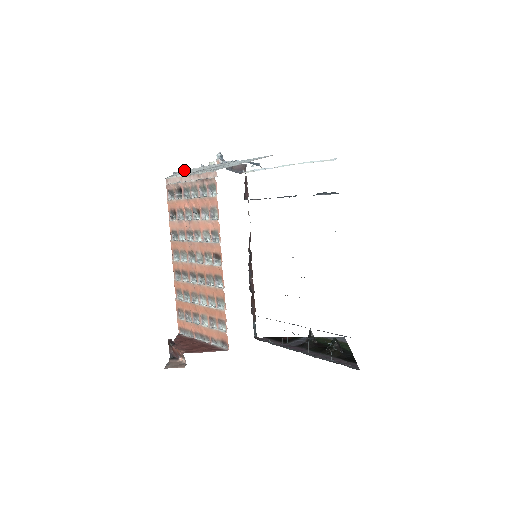
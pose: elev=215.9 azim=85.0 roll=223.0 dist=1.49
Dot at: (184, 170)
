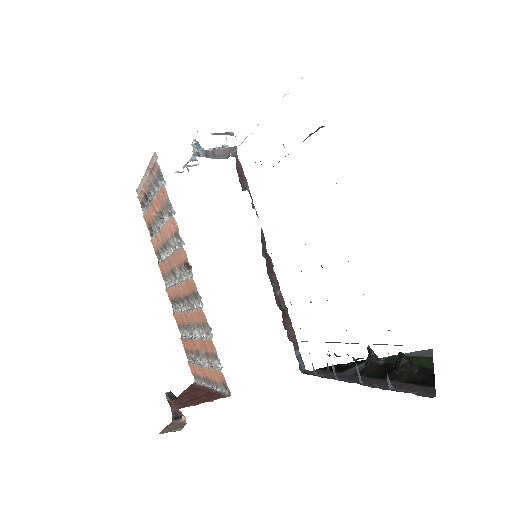
Dot at: occluded
